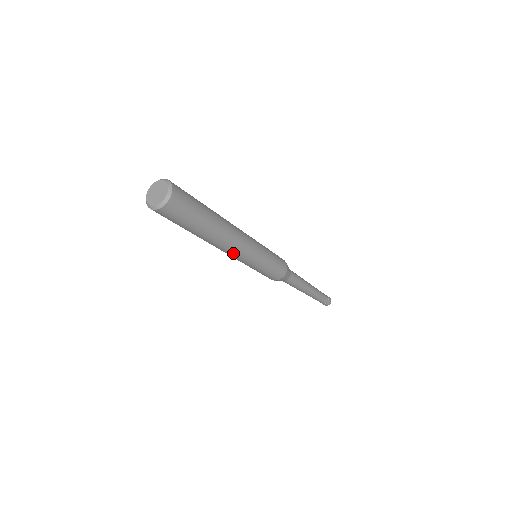
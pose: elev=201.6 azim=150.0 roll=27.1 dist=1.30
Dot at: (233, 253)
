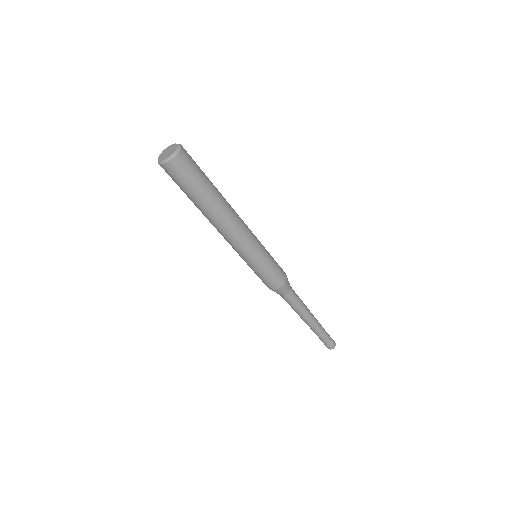
Dot at: (235, 237)
